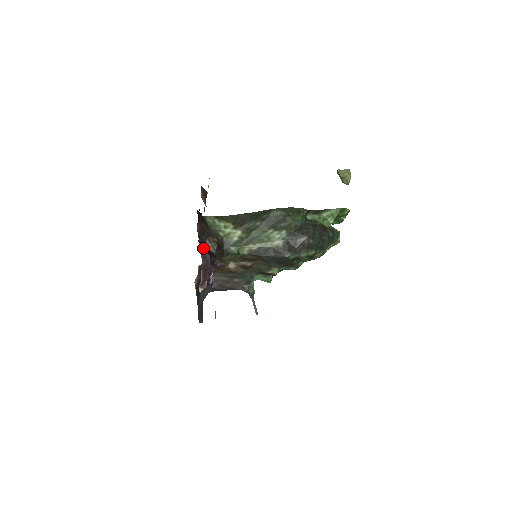
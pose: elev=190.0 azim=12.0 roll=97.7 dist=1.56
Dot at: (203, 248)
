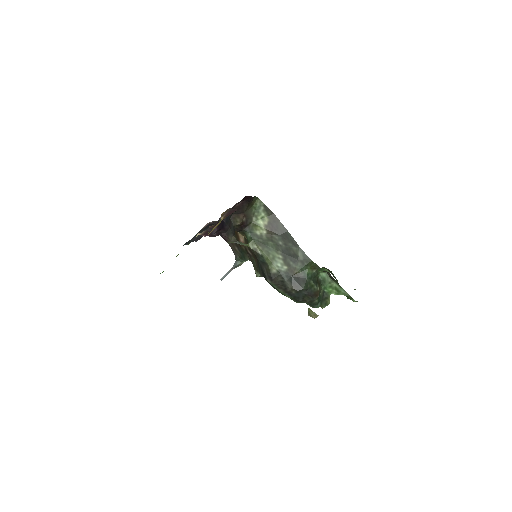
Dot at: (217, 223)
